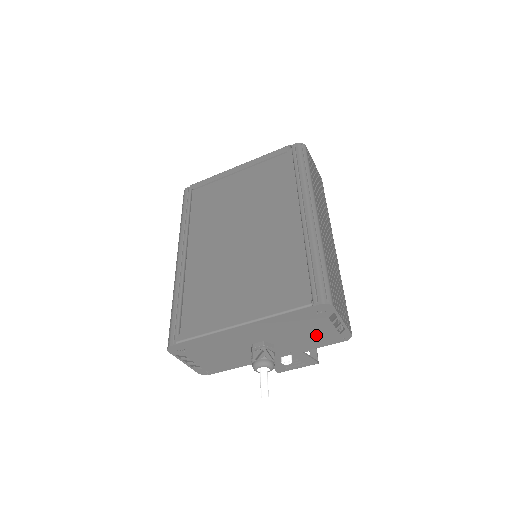
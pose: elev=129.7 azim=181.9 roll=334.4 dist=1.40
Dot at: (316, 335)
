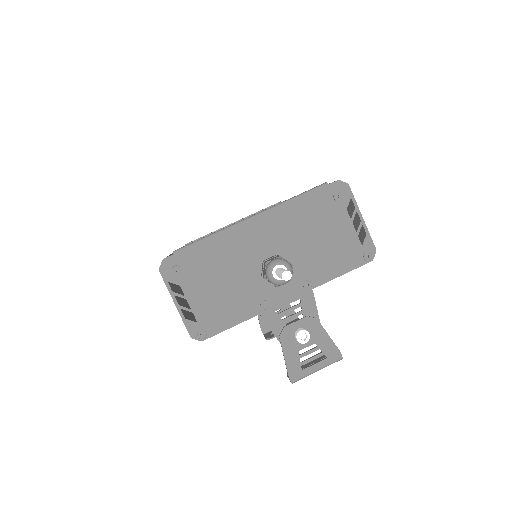
Dot at: (336, 246)
